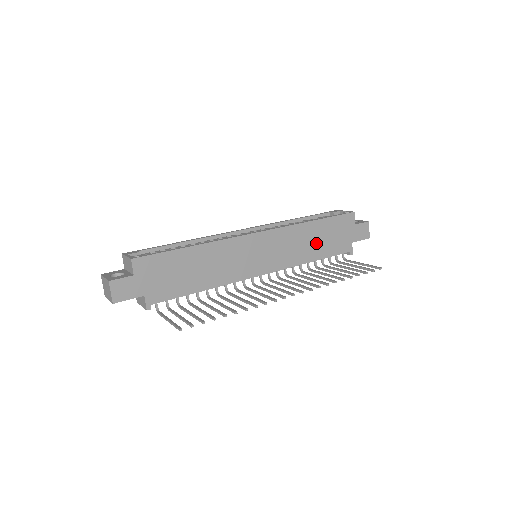
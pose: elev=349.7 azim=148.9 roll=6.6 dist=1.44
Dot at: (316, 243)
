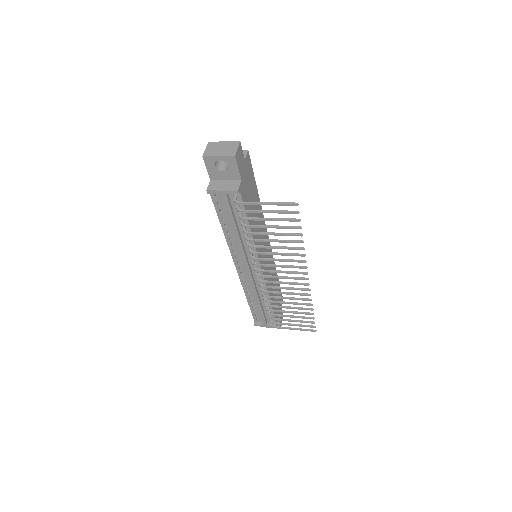
Dot at: occluded
